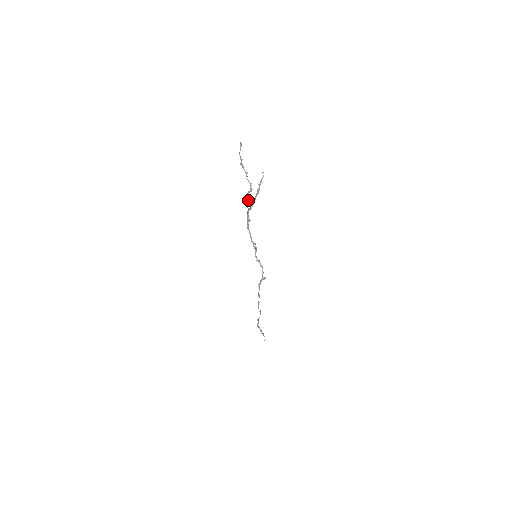
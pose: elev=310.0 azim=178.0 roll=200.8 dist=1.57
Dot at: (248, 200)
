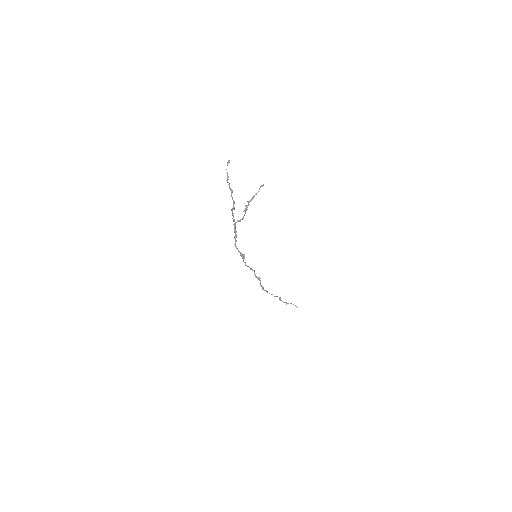
Dot at: (233, 215)
